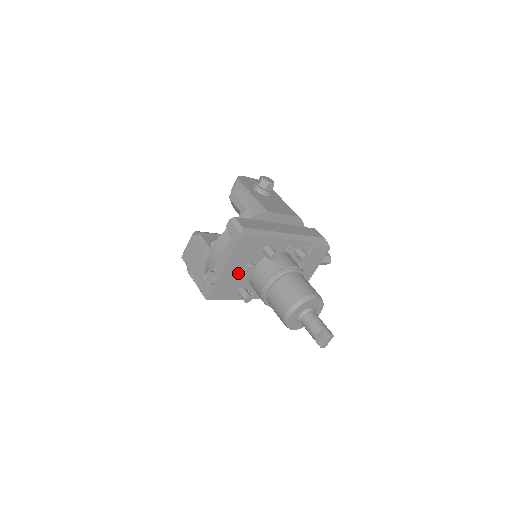
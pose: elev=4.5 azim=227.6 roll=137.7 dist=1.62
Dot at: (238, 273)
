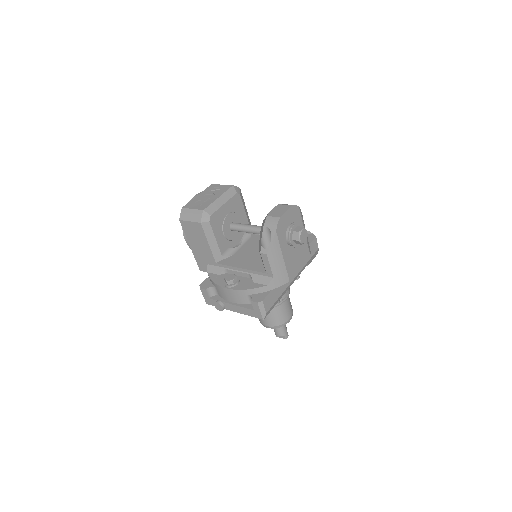
Dot at: occluded
